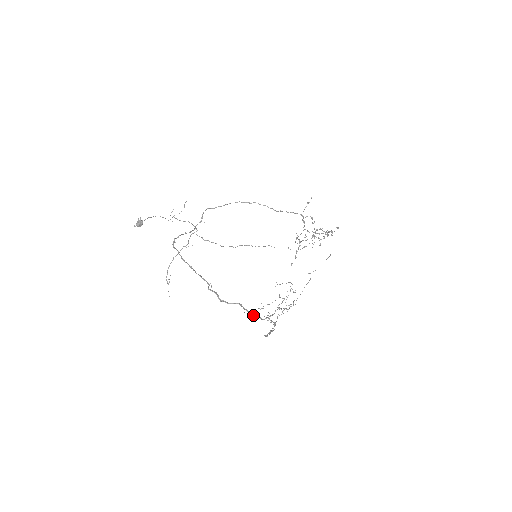
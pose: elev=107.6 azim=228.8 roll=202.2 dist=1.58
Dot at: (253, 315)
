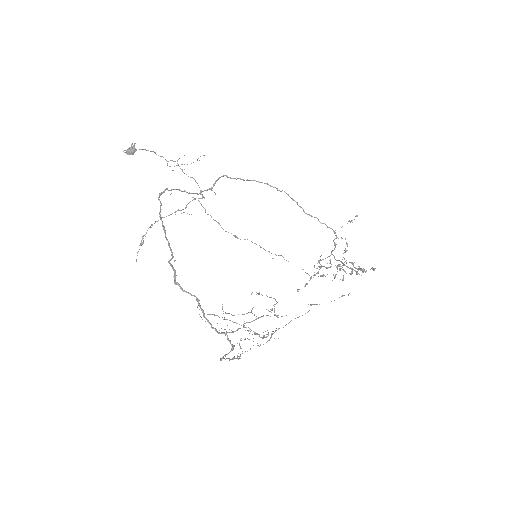
Dot at: (208, 321)
